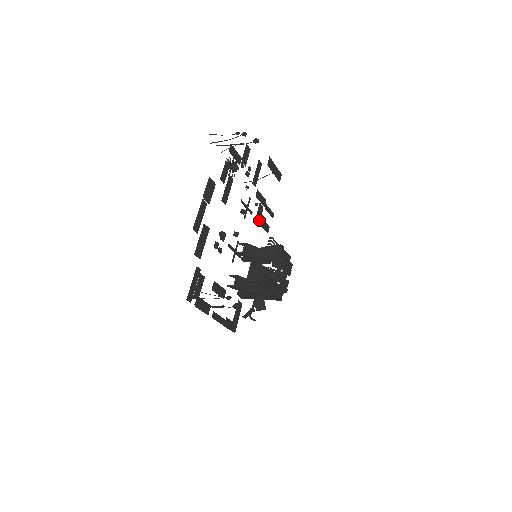
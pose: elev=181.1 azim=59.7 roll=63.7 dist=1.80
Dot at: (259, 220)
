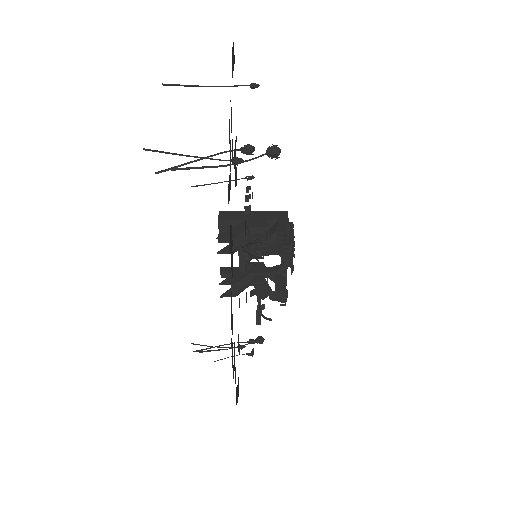
Dot at: occluded
